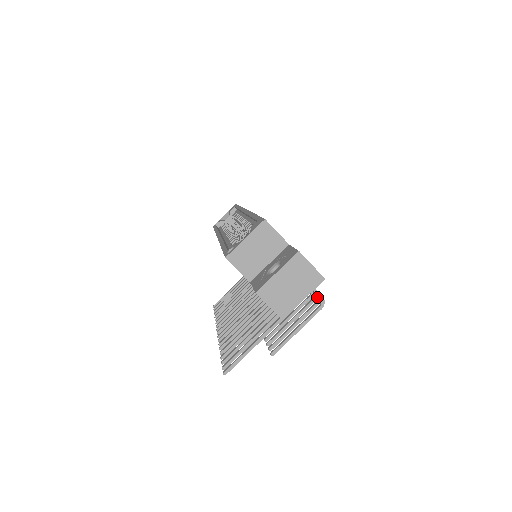
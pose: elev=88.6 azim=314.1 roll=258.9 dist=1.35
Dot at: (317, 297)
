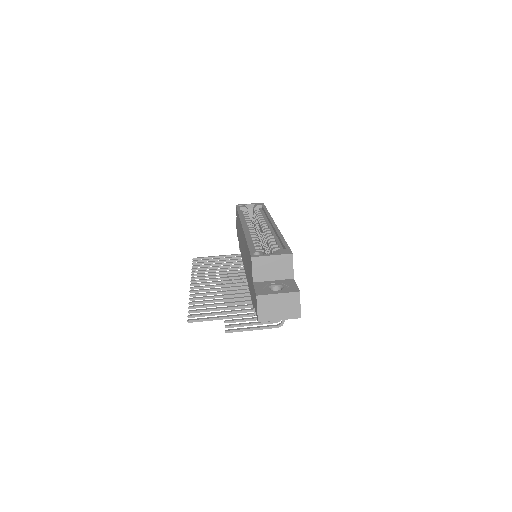
Dot at: occluded
